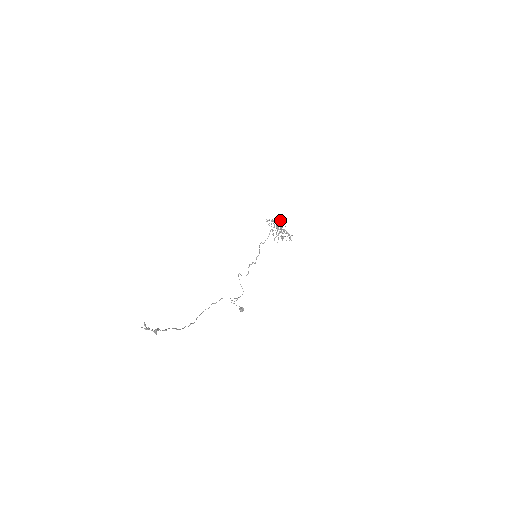
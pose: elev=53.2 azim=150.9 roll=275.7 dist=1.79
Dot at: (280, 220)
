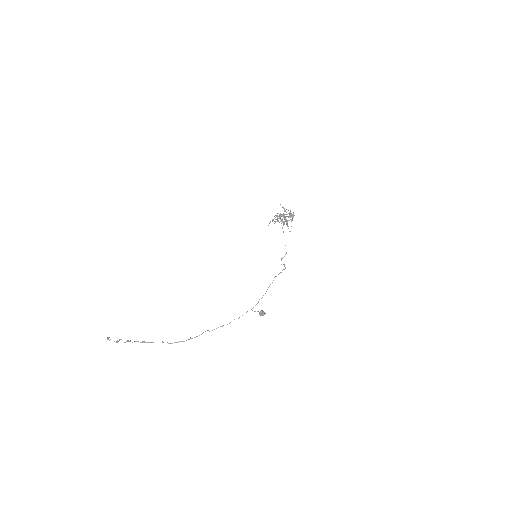
Dot at: occluded
